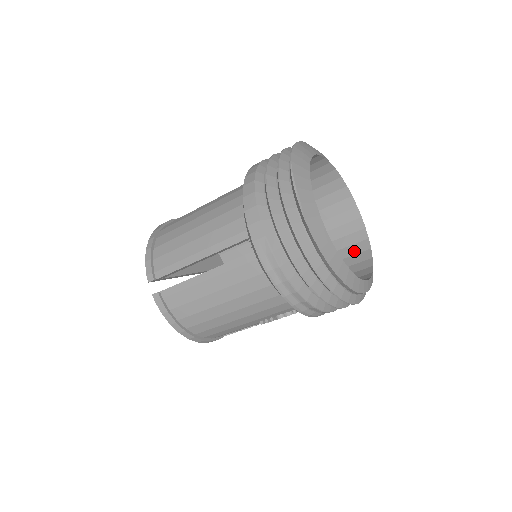
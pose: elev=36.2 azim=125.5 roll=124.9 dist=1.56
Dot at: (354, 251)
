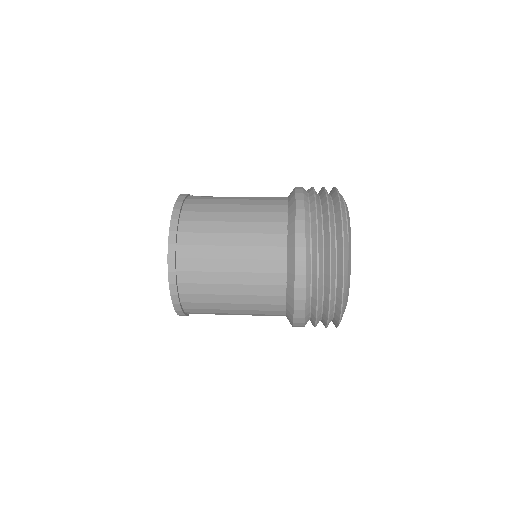
Dot at: occluded
